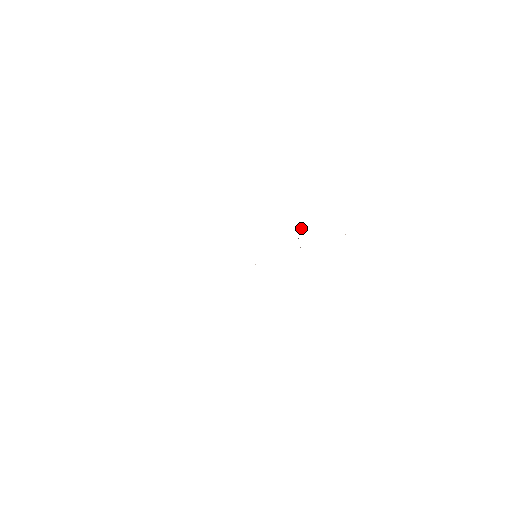
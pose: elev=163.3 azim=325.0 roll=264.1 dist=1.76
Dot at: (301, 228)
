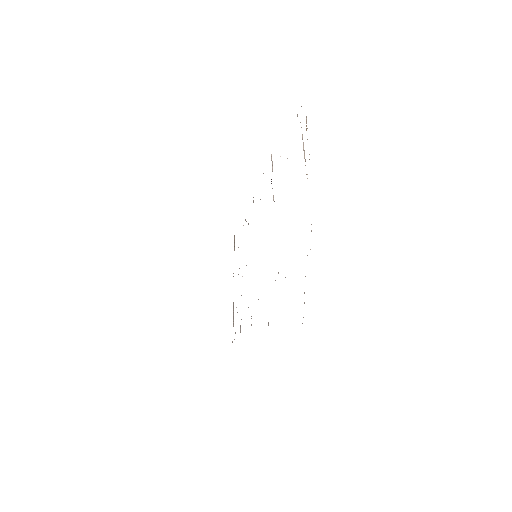
Dot at: occluded
